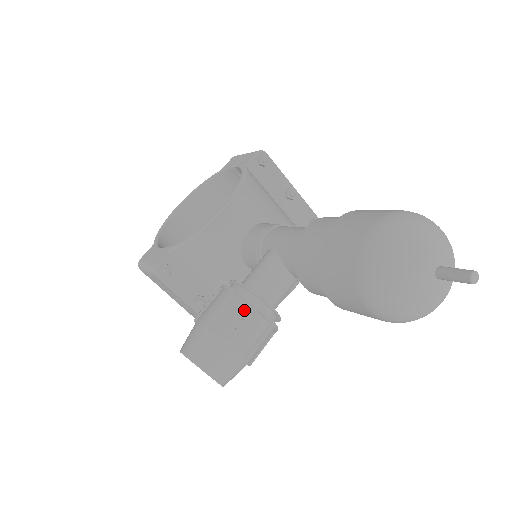
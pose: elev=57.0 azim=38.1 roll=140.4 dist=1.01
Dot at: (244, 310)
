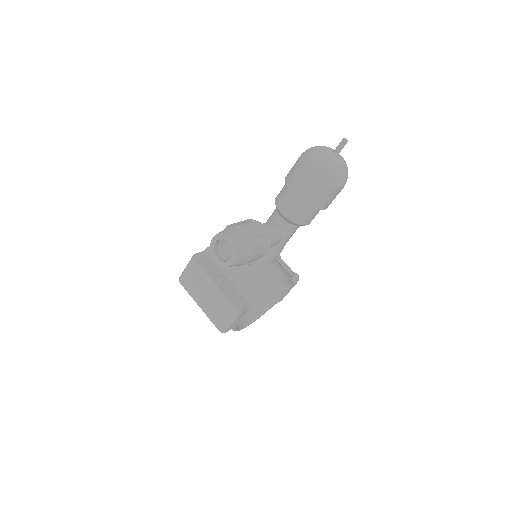
Dot at: occluded
